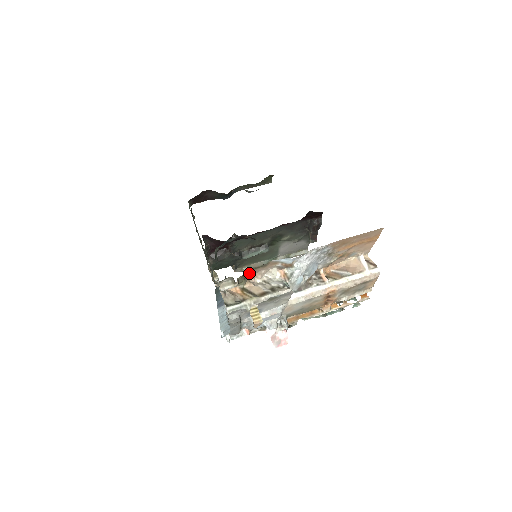
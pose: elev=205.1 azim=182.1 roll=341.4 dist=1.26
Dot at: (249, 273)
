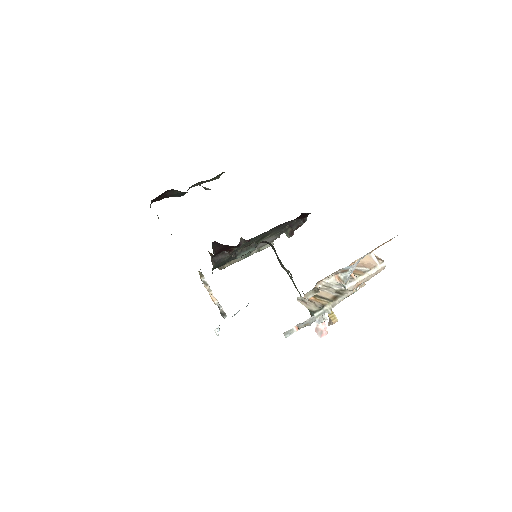
Dot at: (319, 281)
